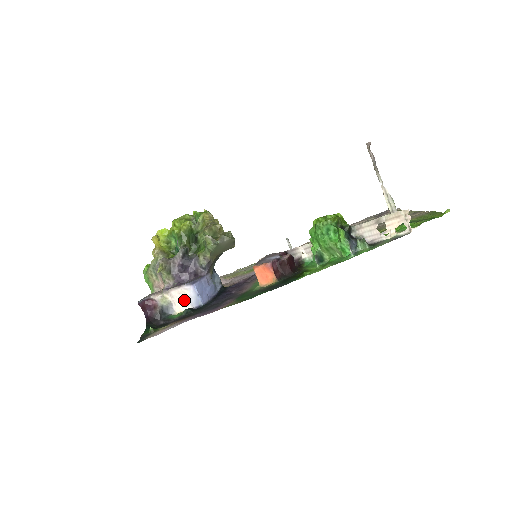
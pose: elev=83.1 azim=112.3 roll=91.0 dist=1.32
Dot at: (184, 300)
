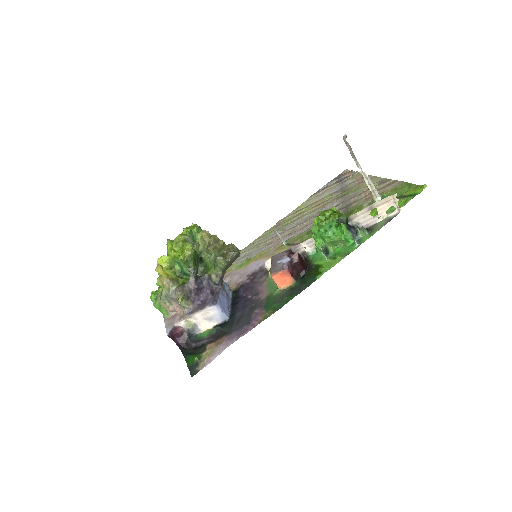
Dot at: (209, 319)
